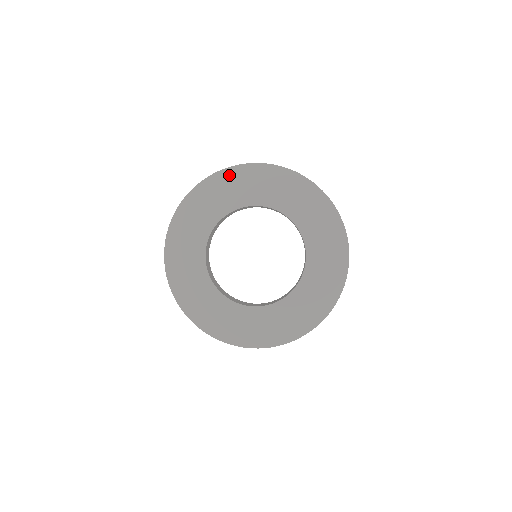
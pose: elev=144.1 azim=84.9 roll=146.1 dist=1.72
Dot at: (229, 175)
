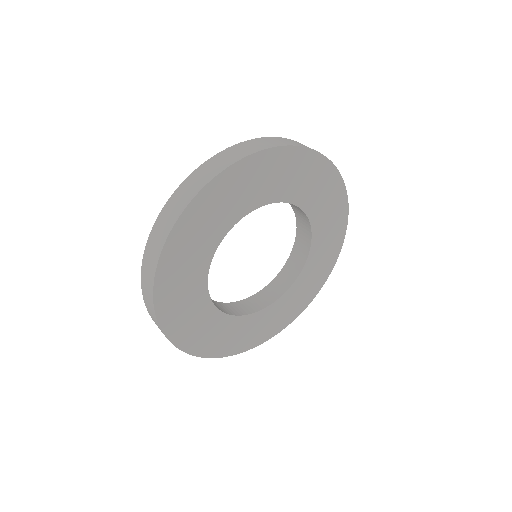
Dot at: (262, 161)
